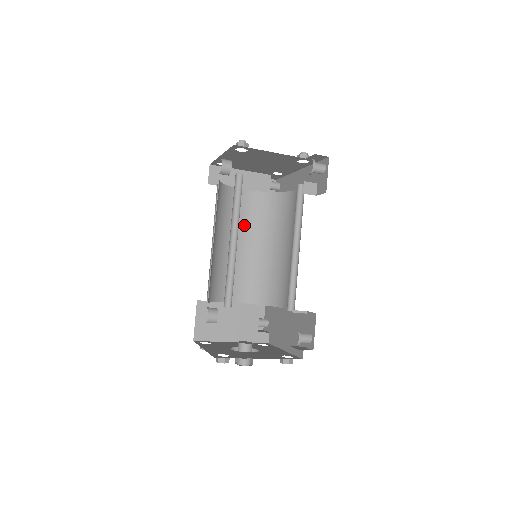
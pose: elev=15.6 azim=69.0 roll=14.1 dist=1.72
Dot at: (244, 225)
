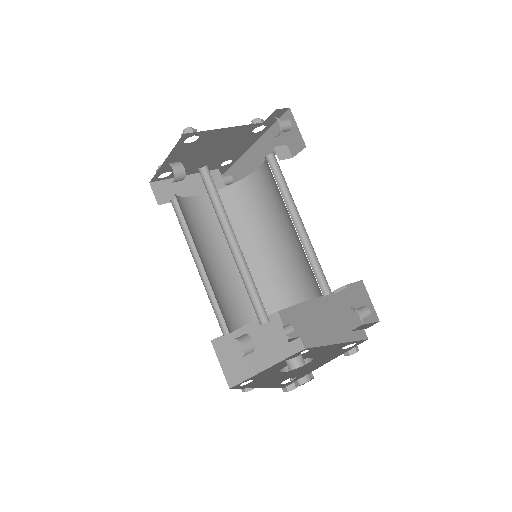
Dot at: (218, 233)
